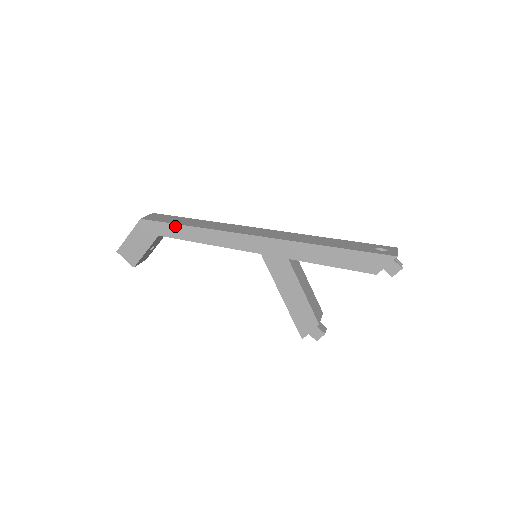
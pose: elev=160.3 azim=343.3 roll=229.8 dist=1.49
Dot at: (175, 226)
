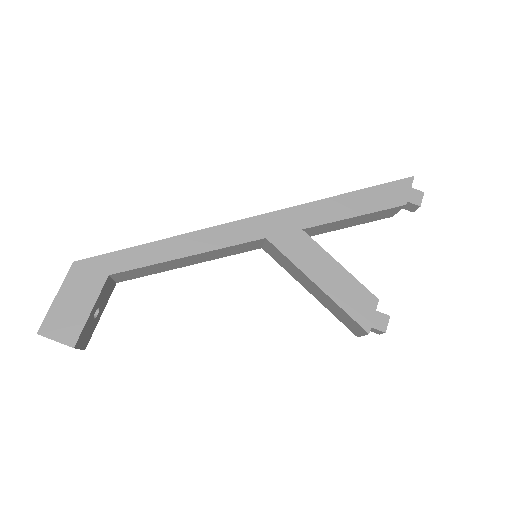
Dot at: (132, 250)
